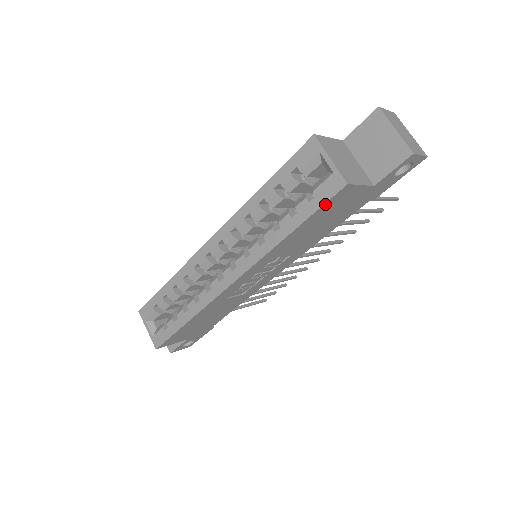
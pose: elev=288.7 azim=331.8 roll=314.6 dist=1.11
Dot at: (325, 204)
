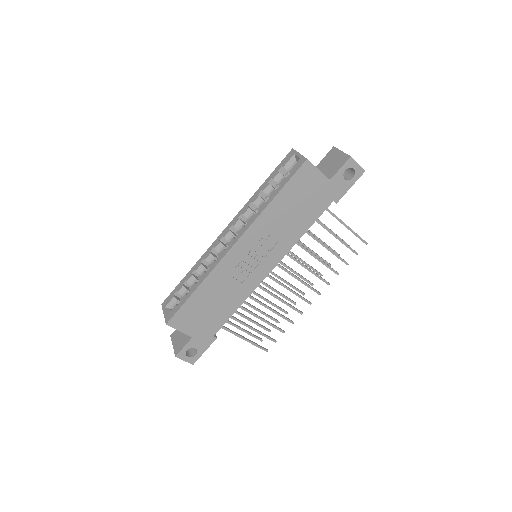
Dot at: (295, 175)
